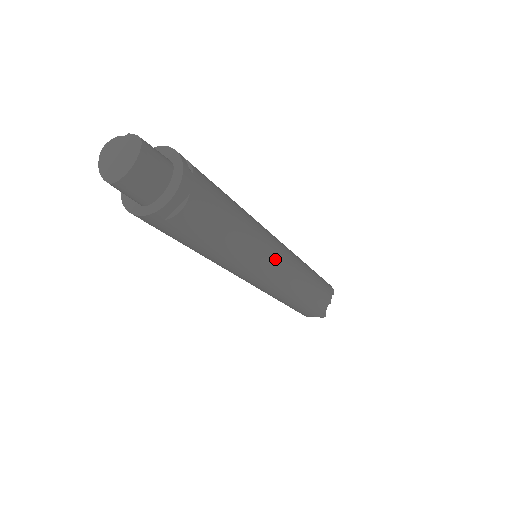
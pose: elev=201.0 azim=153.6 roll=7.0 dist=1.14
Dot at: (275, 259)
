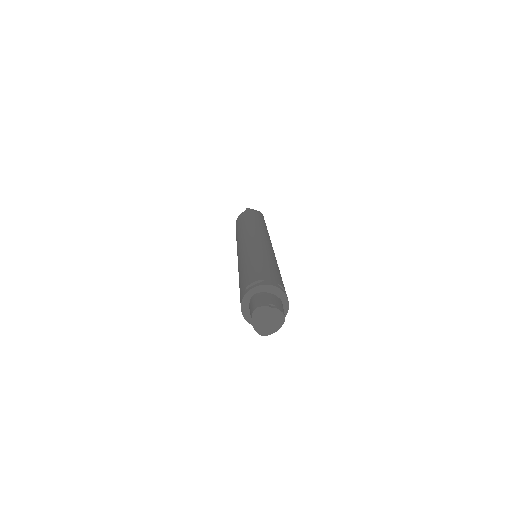
Dot at: occluded
